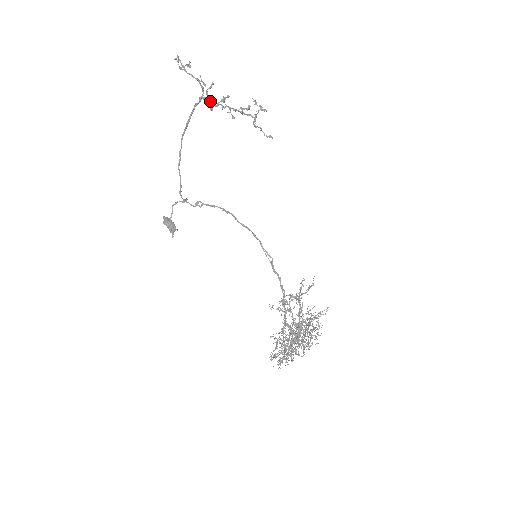
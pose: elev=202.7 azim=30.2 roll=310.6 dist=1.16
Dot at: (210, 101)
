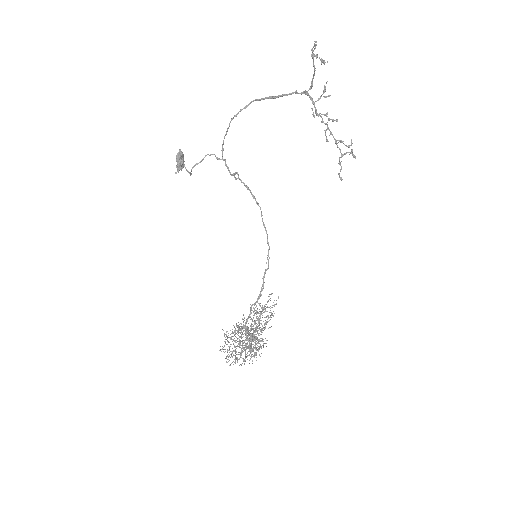
Dot at: occluded
